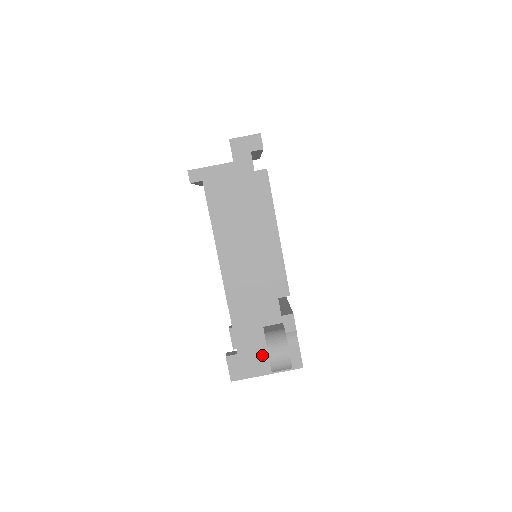
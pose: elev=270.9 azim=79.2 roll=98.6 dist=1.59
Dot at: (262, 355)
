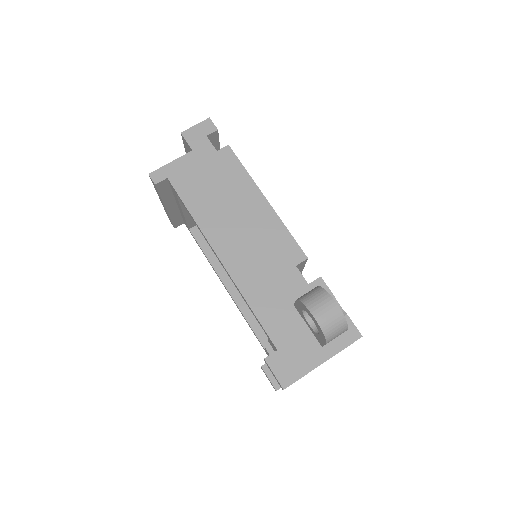
Dot at: (307, 340)
